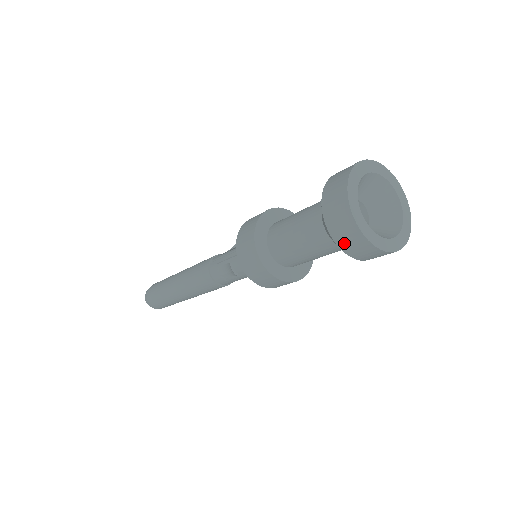
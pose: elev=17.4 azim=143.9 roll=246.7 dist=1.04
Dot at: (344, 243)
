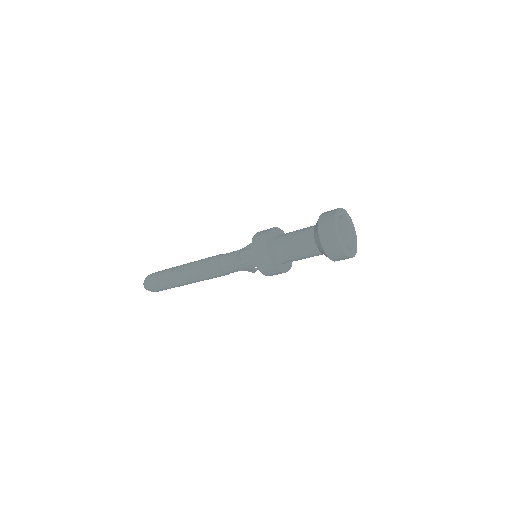
Dot at: (324, 240)
